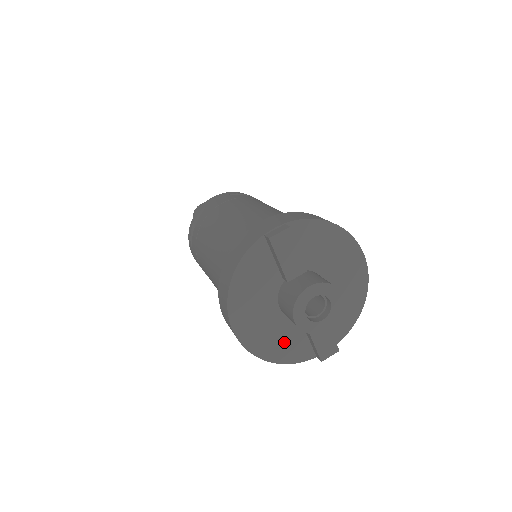
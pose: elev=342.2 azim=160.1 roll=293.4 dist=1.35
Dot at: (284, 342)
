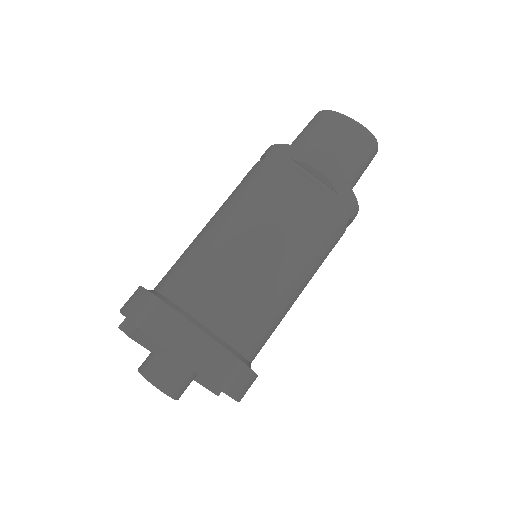
Dot at: occluded
